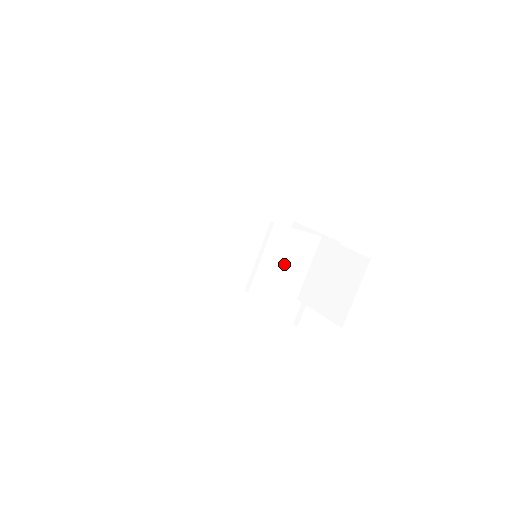
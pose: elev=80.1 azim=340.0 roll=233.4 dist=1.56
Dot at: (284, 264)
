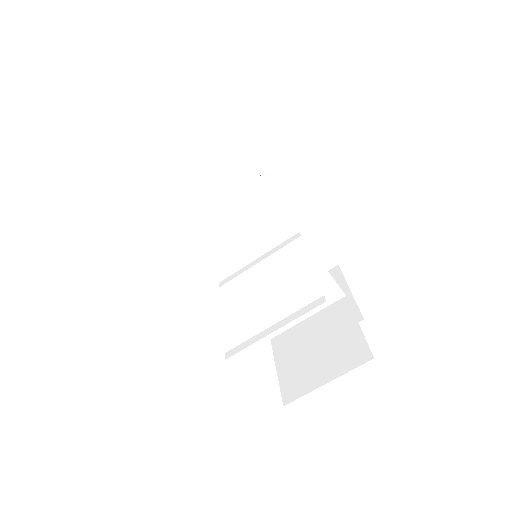
Dot at: (281, 290)
